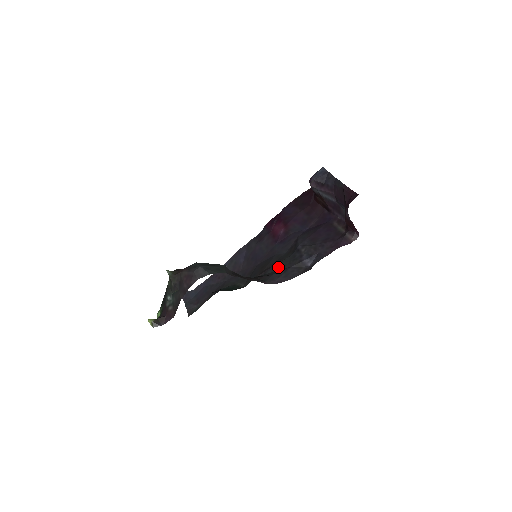
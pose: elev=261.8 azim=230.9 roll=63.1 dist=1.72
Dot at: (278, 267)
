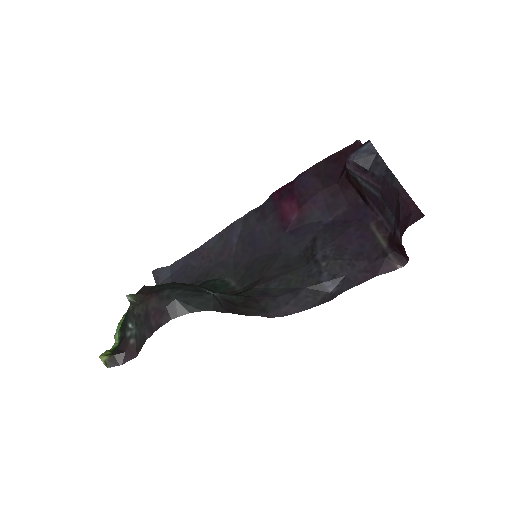
Dot at: (286, 281)
